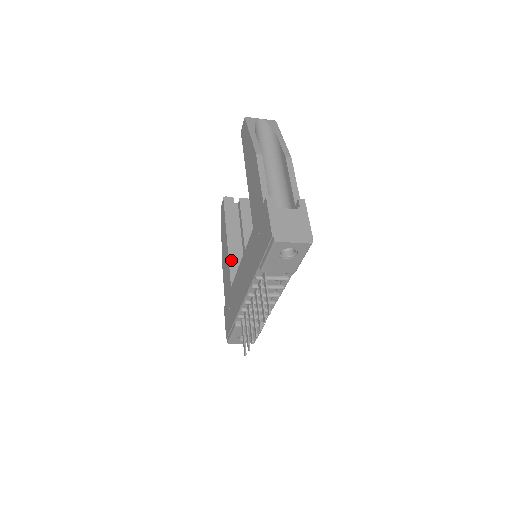
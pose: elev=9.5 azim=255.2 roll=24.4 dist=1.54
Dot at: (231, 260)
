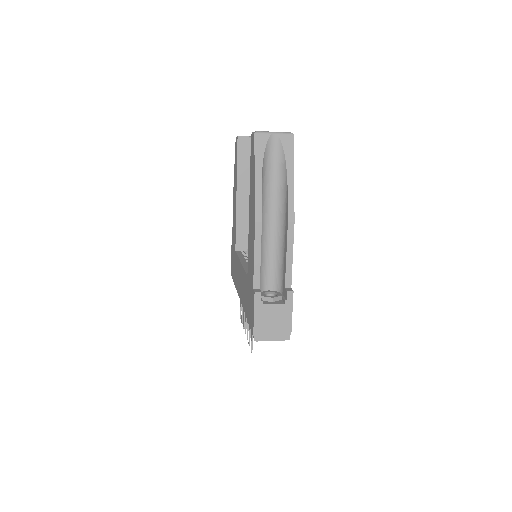
Dot at: (238, 221)
